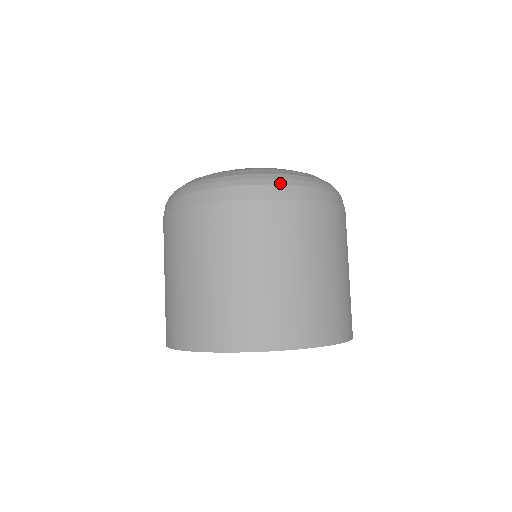
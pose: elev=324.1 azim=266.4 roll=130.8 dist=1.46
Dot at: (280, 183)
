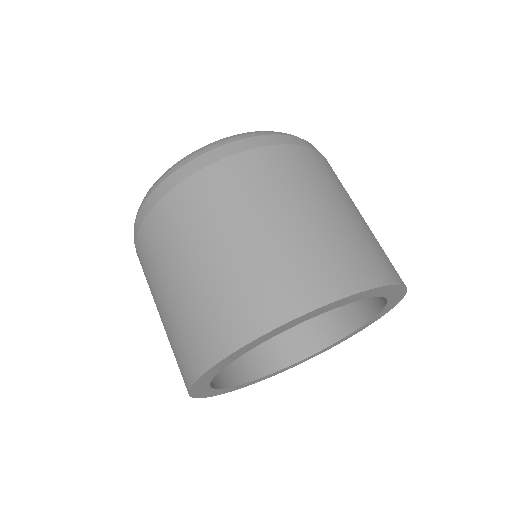
Dot at: (267, 134)
